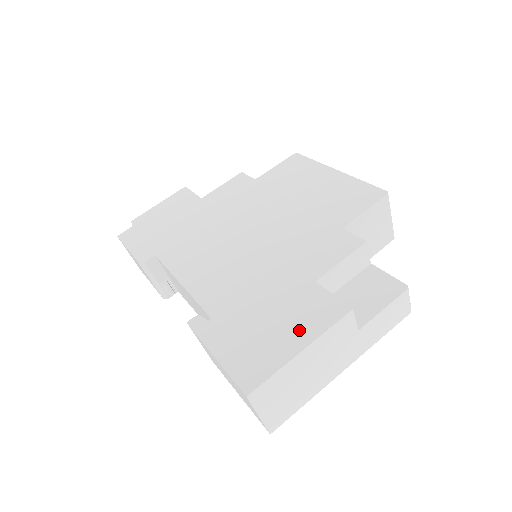
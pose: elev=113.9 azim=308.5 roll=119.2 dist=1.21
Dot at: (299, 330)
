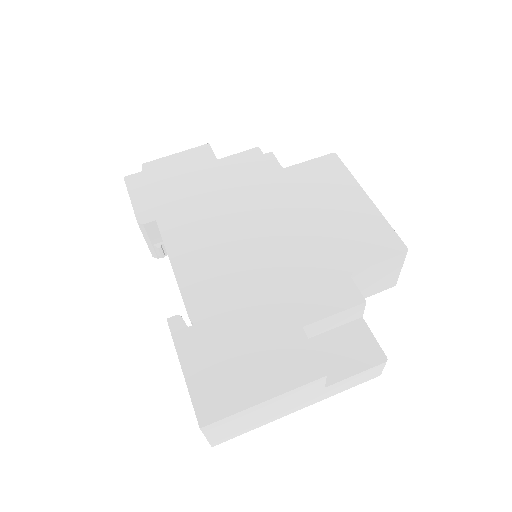
Dot at: (270, 377)
